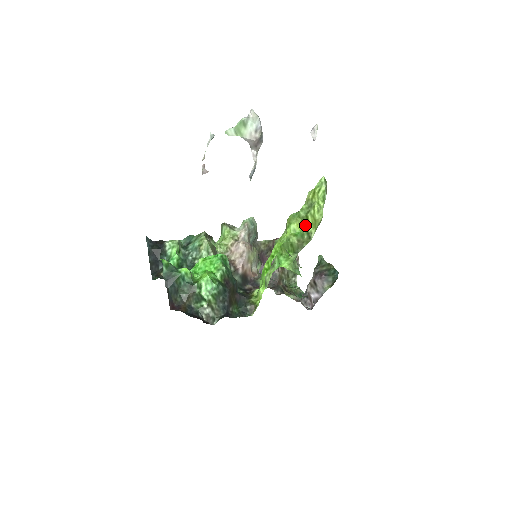
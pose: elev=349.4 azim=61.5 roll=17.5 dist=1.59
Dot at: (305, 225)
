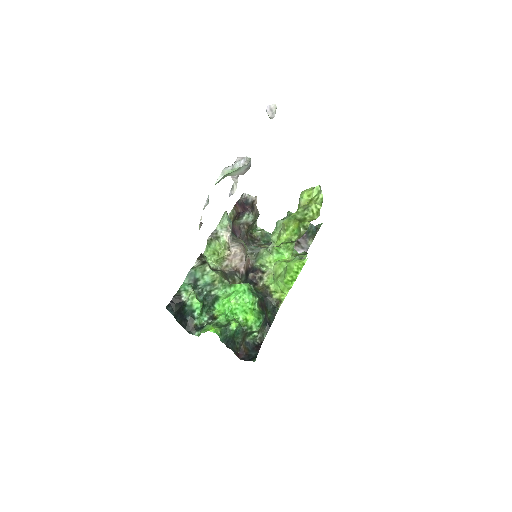
Dot at: (301, 222)
